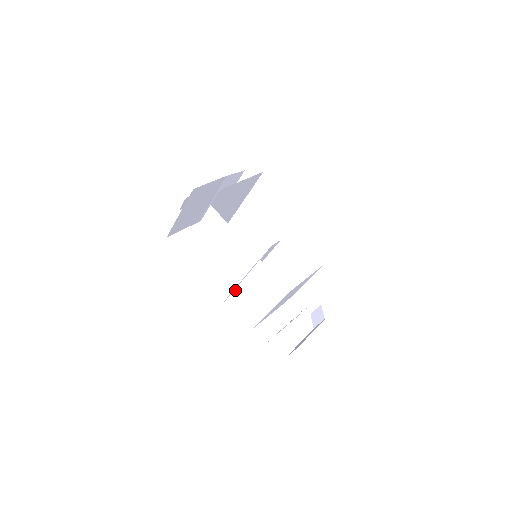
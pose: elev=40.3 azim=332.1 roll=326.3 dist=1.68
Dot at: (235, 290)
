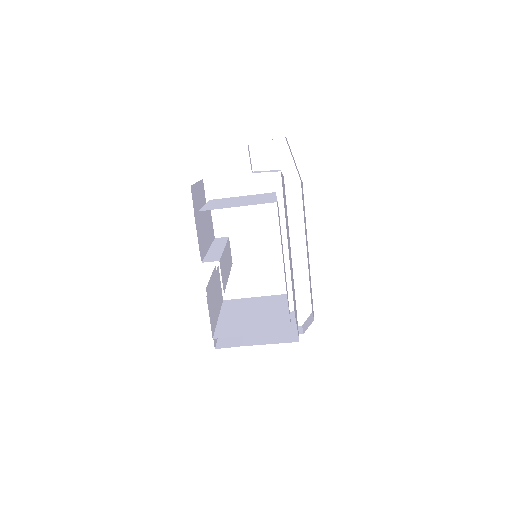
Dot at: (216, 272)
